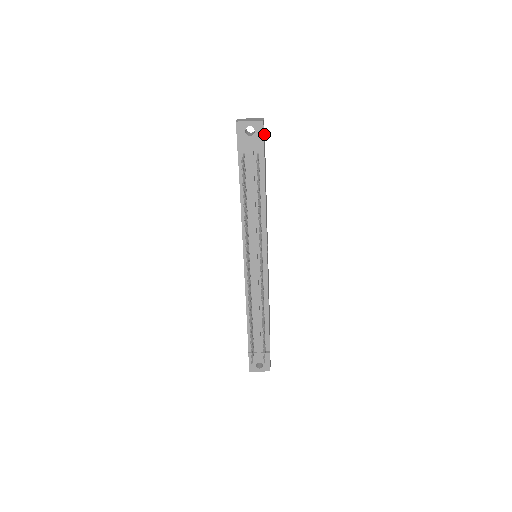
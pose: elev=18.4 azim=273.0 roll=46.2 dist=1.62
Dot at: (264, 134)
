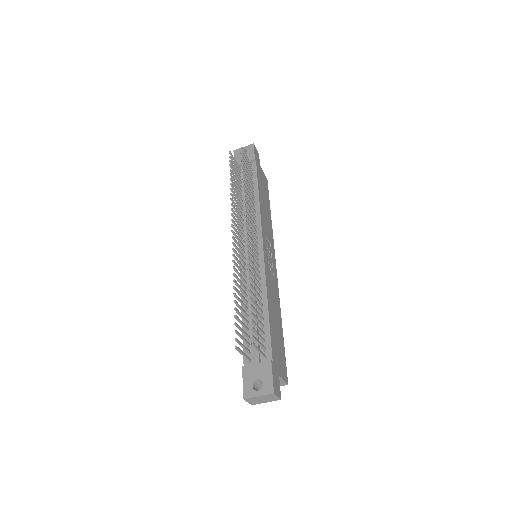
Dot at: occluded
